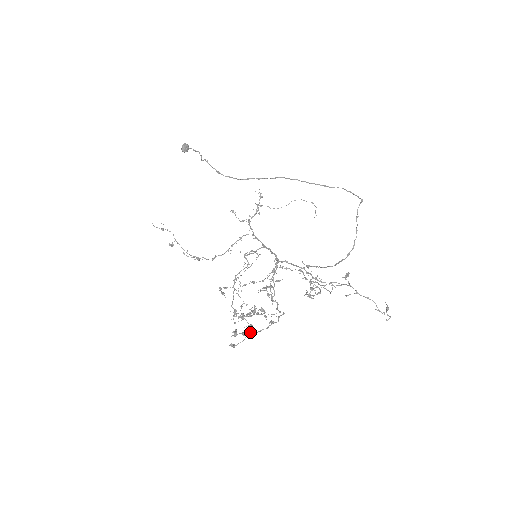
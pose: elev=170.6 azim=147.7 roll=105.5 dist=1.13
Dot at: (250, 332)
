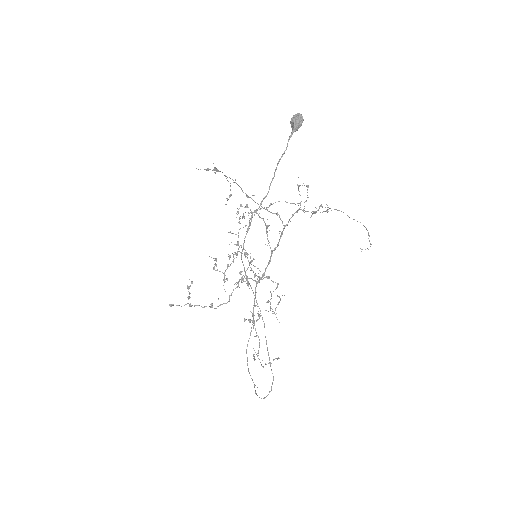
Dot at: (190, 304)
